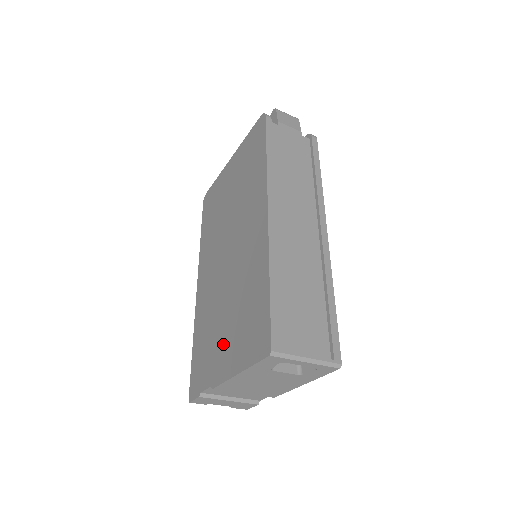
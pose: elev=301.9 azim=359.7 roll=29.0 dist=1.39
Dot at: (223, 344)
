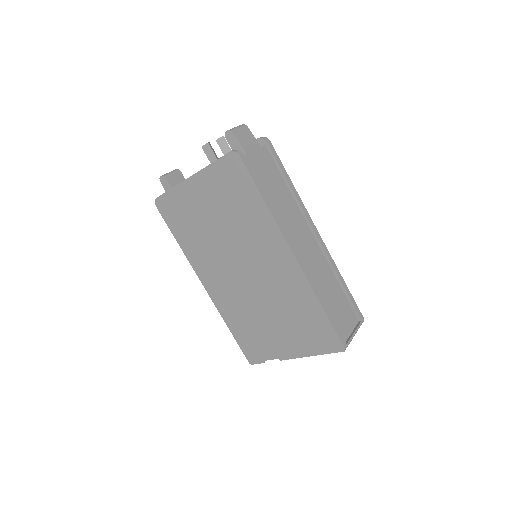
Dot at: (279, 336)
